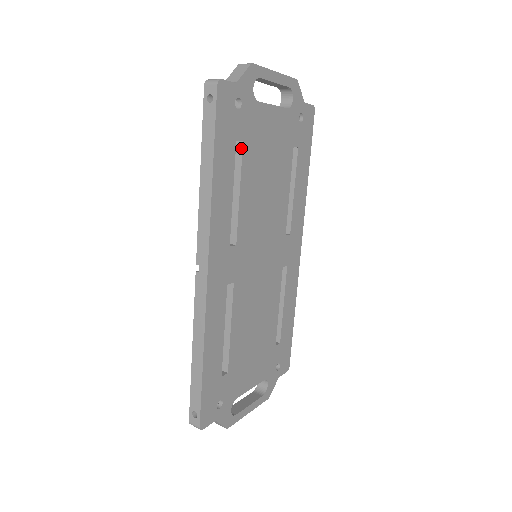
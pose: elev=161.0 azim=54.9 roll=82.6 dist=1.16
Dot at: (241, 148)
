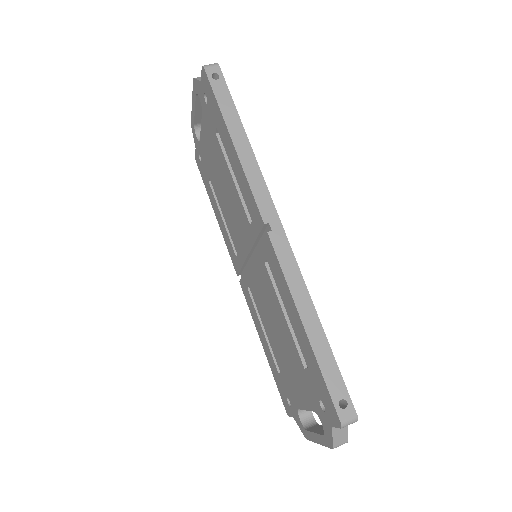
Dot at: occluded
